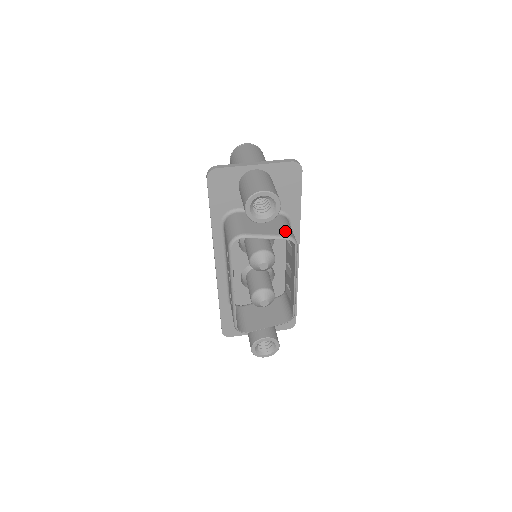
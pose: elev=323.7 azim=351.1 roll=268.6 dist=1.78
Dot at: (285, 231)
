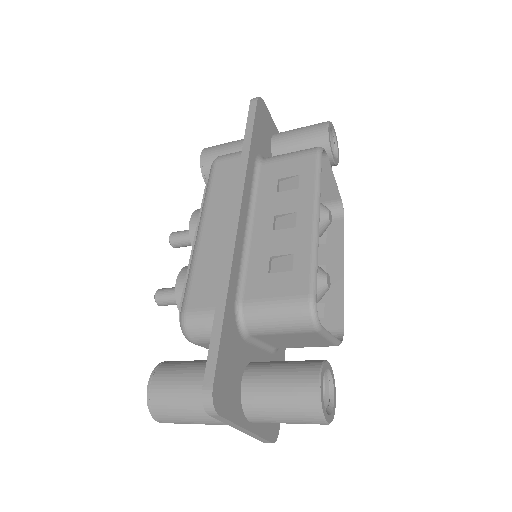
Dot at: (328, 199)
